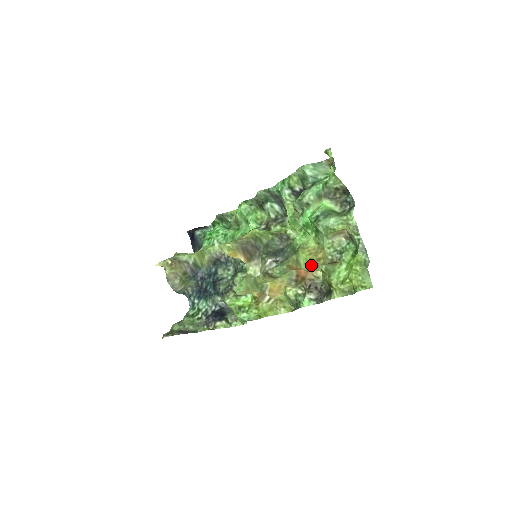
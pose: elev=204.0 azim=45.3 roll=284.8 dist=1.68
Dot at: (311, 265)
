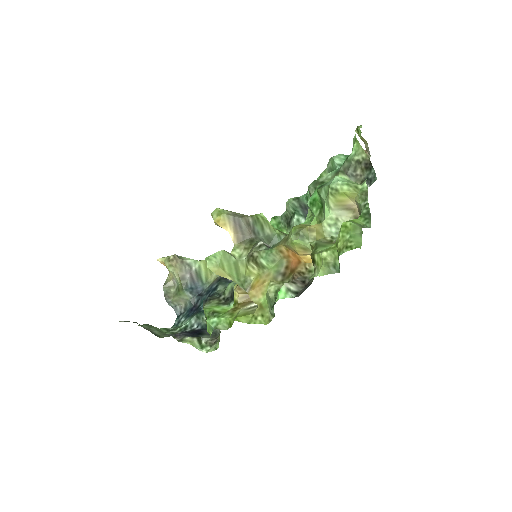
Dot at: (297, 232)
